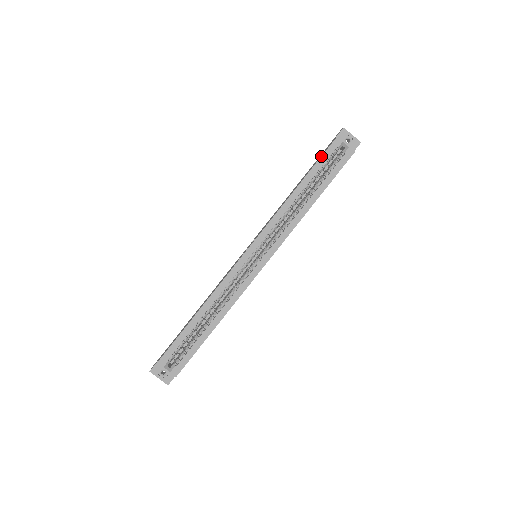
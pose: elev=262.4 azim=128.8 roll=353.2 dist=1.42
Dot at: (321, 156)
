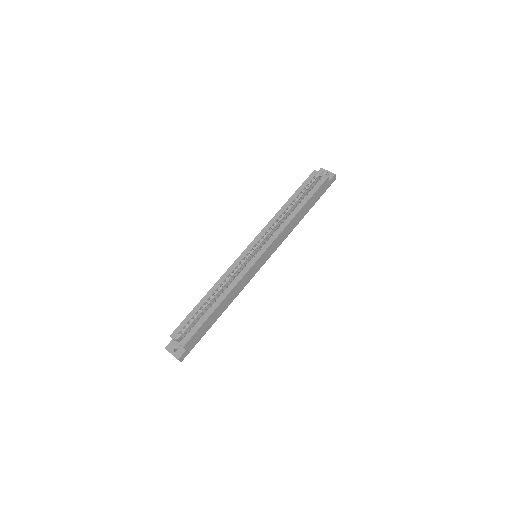
Dot at: (303, 183)
